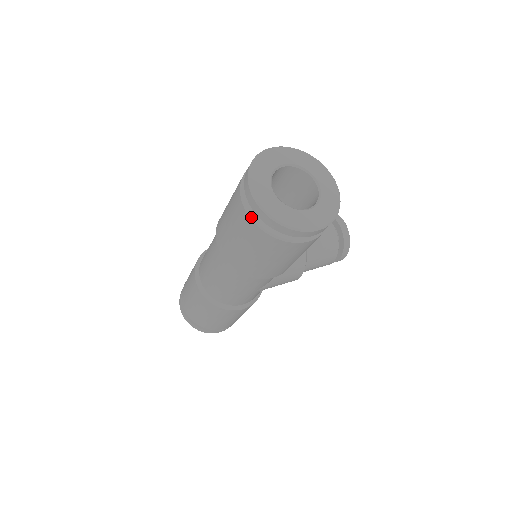
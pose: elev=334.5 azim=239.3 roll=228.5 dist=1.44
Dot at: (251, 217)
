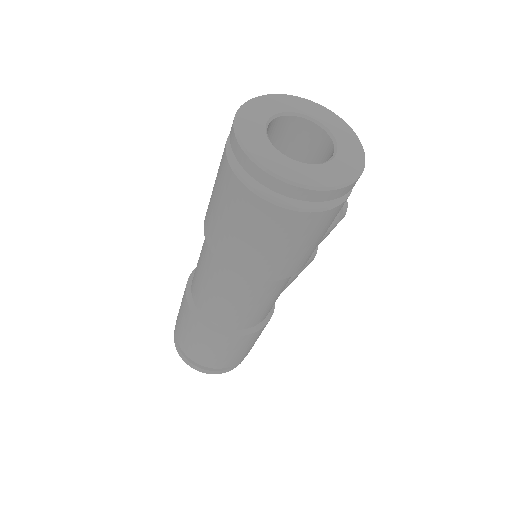
Dot at: (267, 199)
